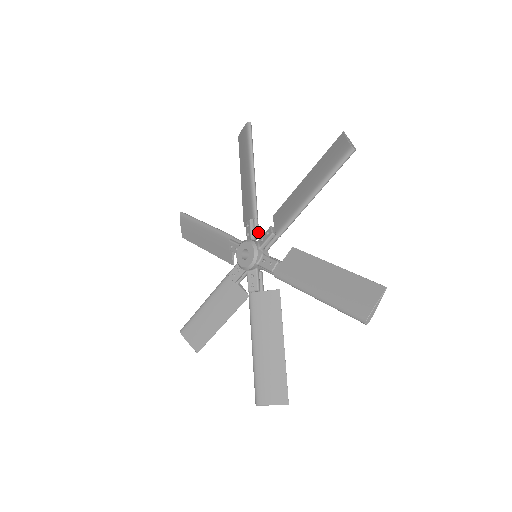
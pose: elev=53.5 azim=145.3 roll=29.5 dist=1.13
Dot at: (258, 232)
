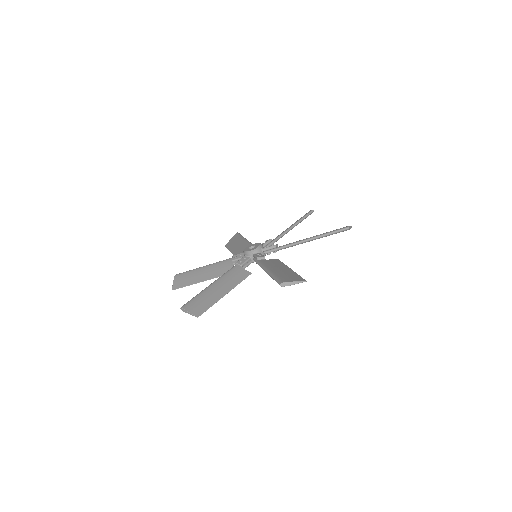
Dot at: occluded
